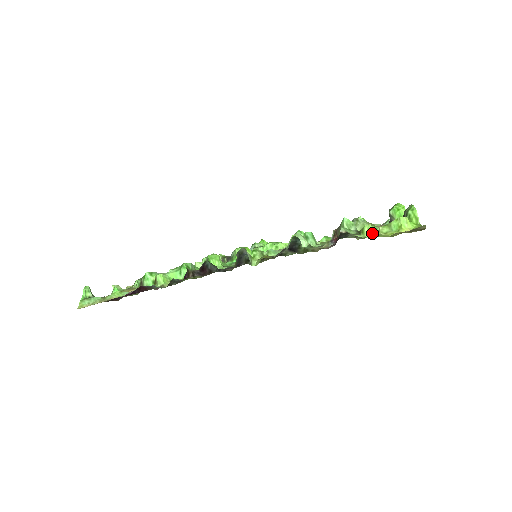
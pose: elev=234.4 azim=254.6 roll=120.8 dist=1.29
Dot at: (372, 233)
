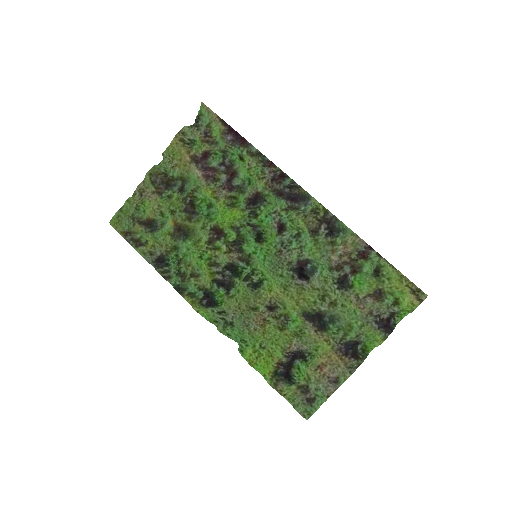
Dot at: (389, 271)
